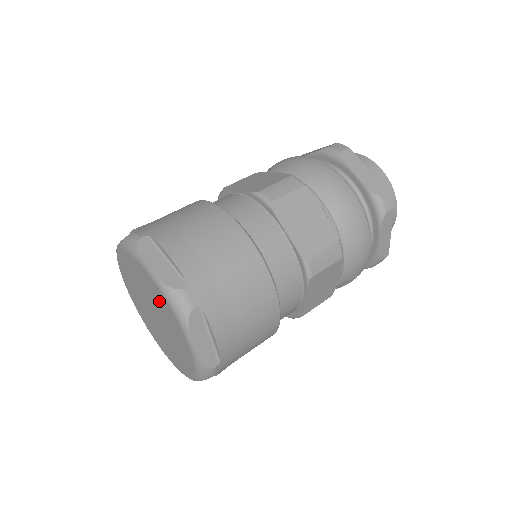
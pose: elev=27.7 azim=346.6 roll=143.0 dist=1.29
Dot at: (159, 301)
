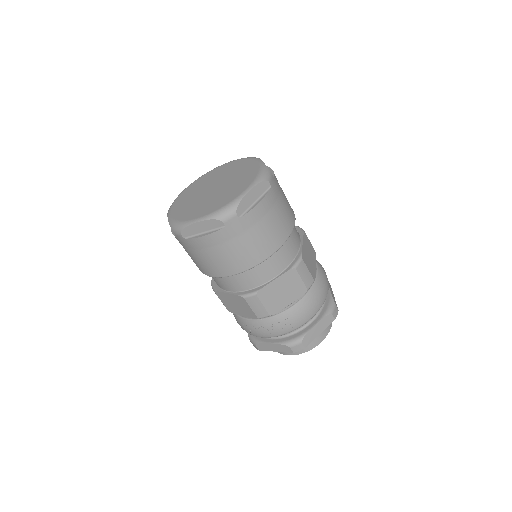
Dot at: (245, 174)
